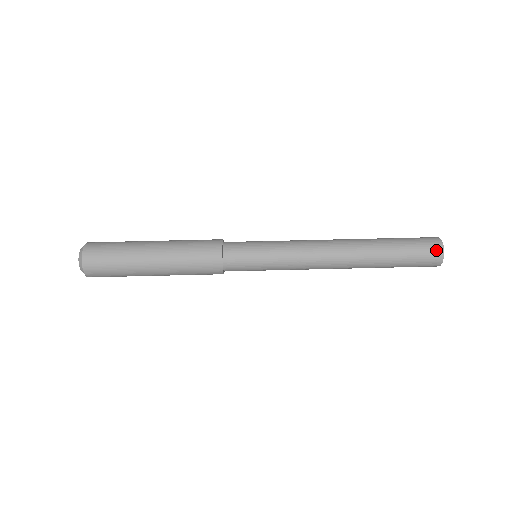
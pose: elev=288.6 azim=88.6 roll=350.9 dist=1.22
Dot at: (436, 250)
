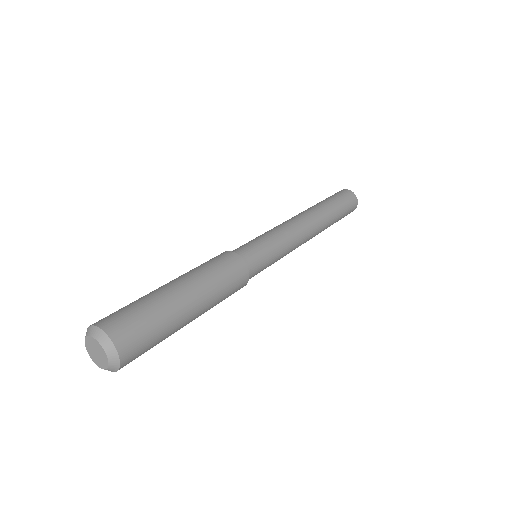
Dot at: (350, 194)
